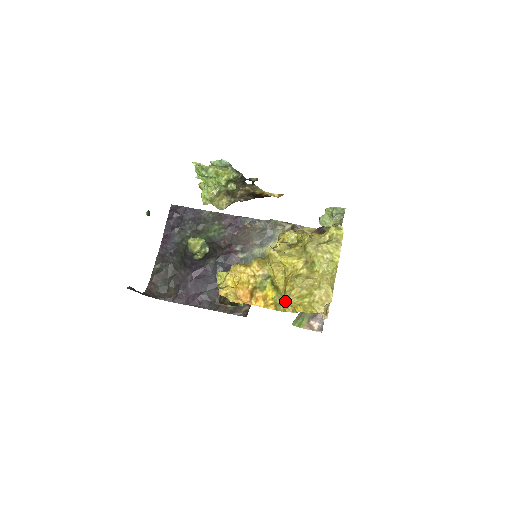
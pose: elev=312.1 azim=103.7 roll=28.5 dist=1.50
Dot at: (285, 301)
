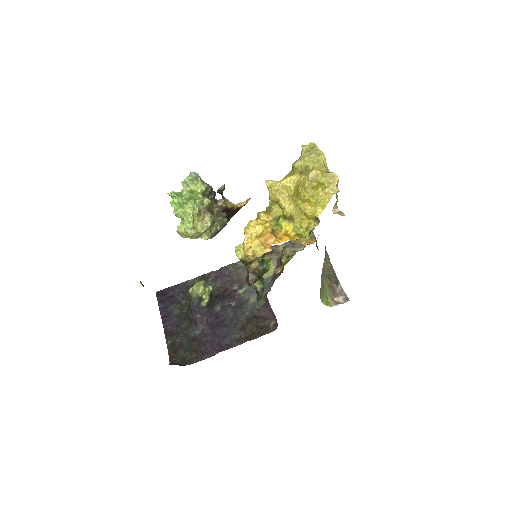
Dot at: (304, 226)
